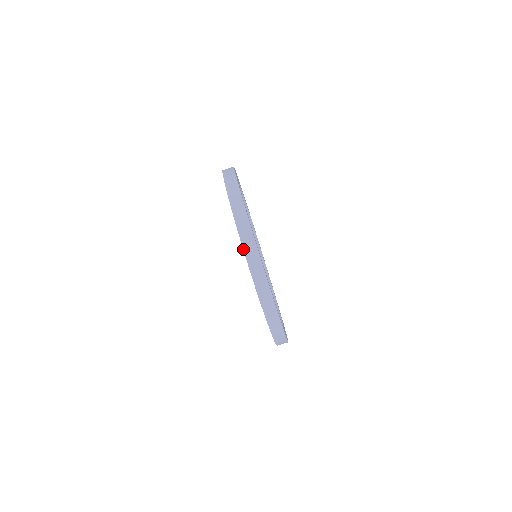
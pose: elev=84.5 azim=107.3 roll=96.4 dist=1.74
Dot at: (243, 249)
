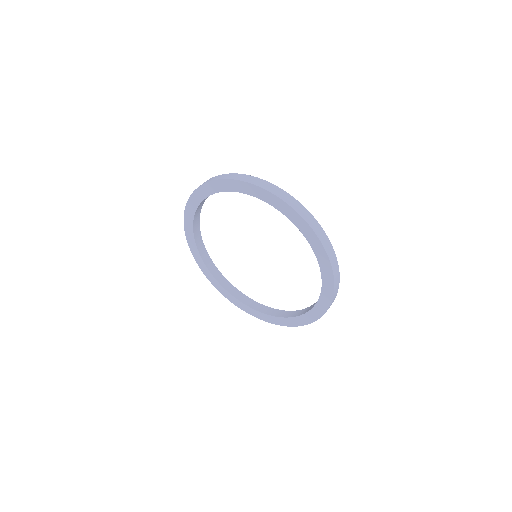
Dot at: (266, 190)
